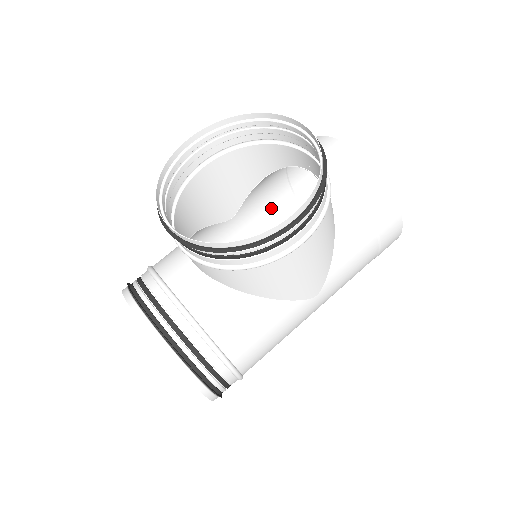
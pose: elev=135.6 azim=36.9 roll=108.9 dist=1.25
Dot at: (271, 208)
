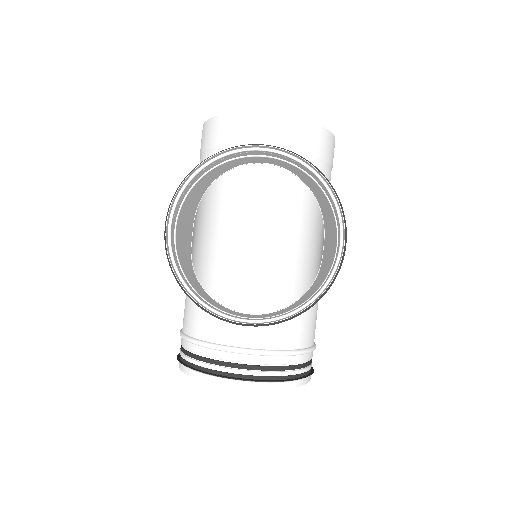
Dot at: occluded
